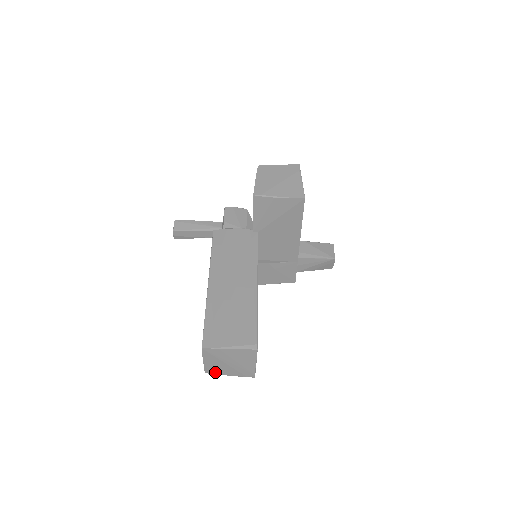
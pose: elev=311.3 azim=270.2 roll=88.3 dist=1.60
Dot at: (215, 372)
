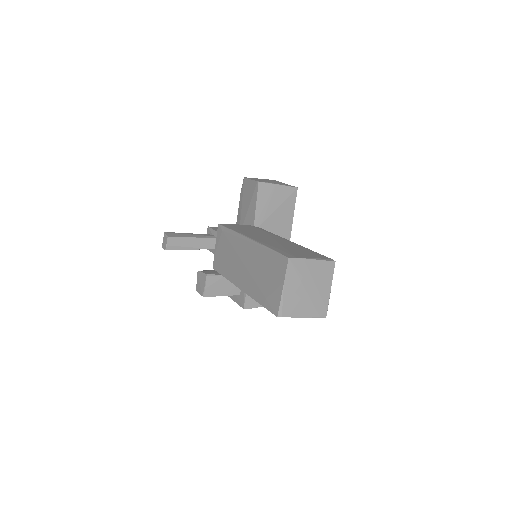
Dot at: (289, 312)
